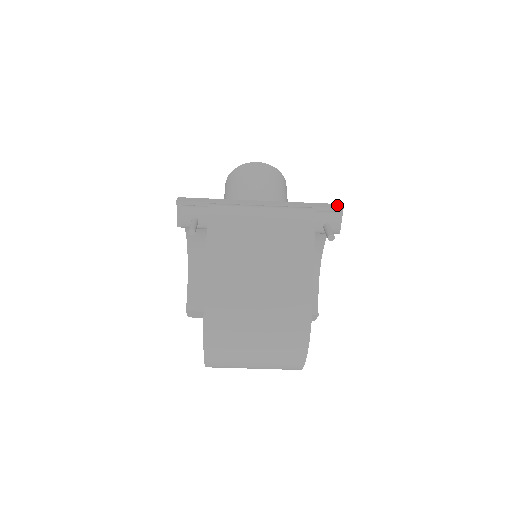
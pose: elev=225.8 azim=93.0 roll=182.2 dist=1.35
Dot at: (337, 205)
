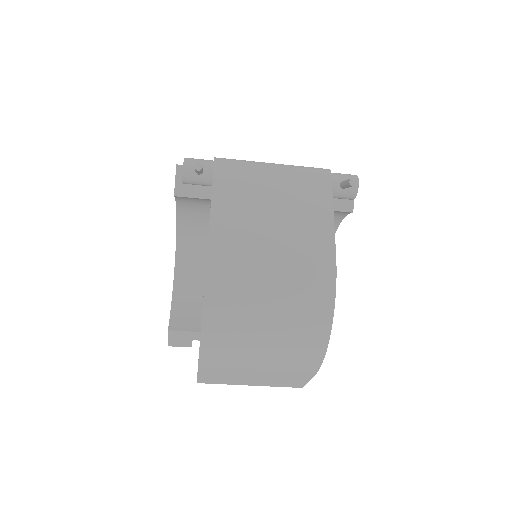
Dot at: occluded
